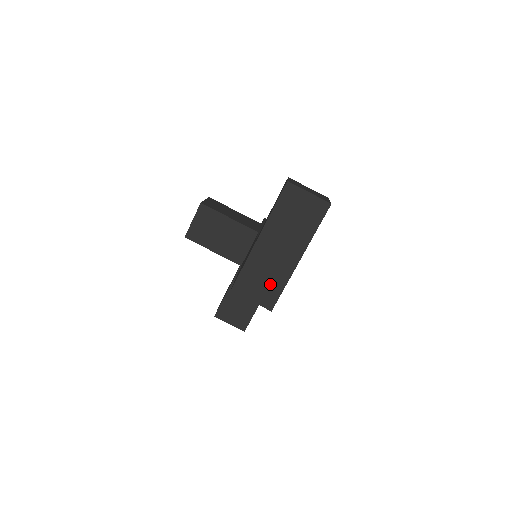
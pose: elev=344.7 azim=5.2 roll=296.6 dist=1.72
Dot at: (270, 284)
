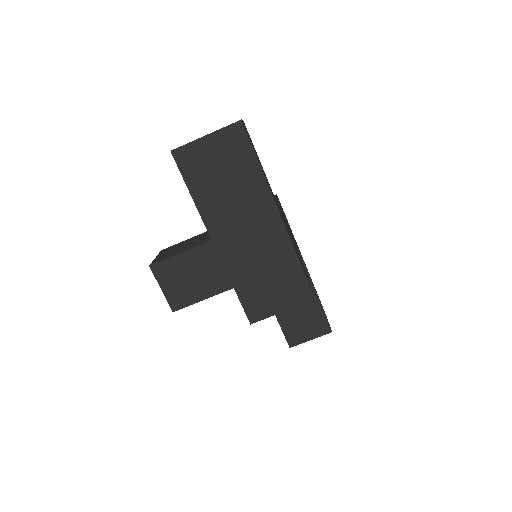
Dot at: (280, 274)
